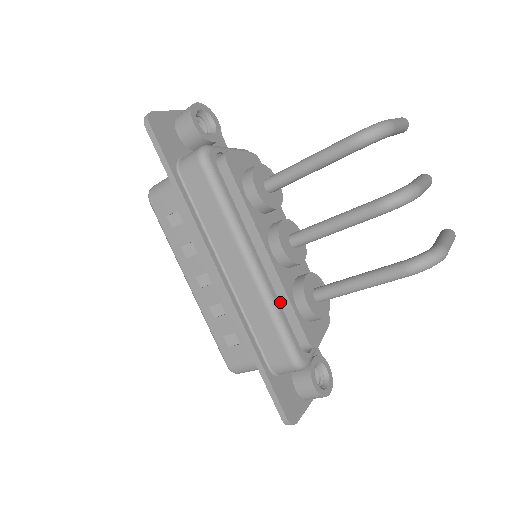
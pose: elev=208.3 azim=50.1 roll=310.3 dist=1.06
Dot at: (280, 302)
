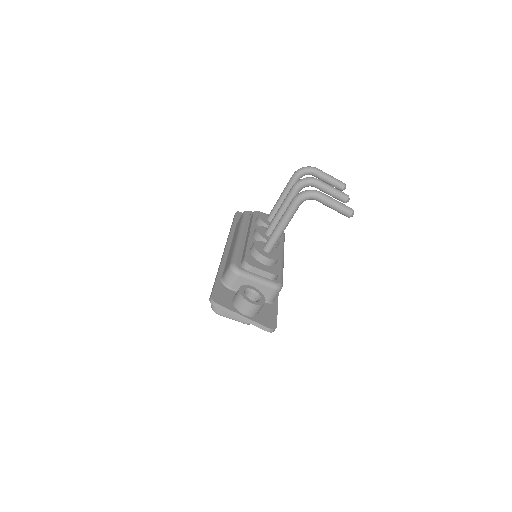
Dot at: occluded
